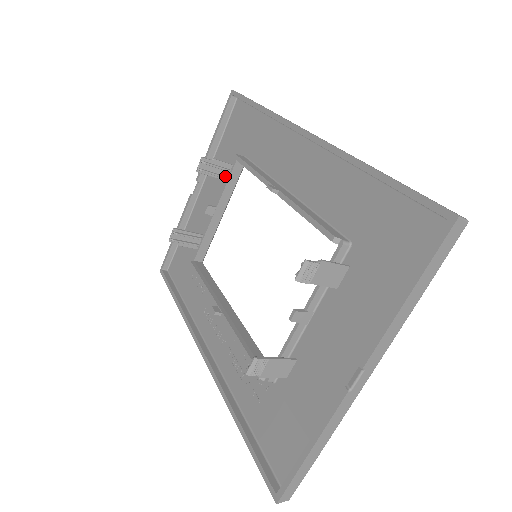
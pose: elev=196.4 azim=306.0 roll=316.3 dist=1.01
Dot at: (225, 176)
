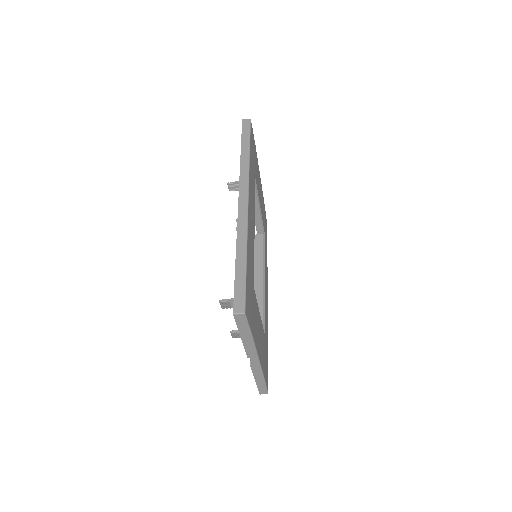
Dot at: occluded
